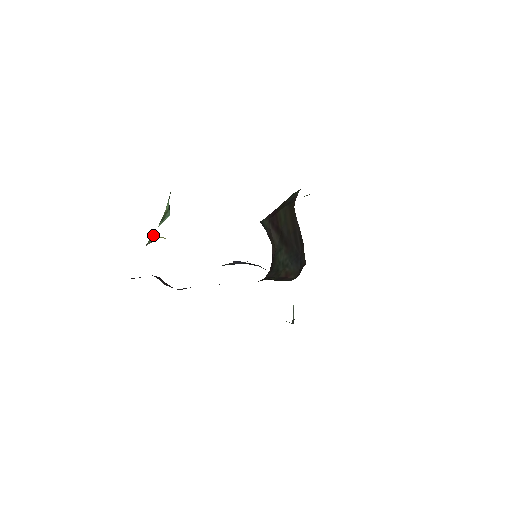
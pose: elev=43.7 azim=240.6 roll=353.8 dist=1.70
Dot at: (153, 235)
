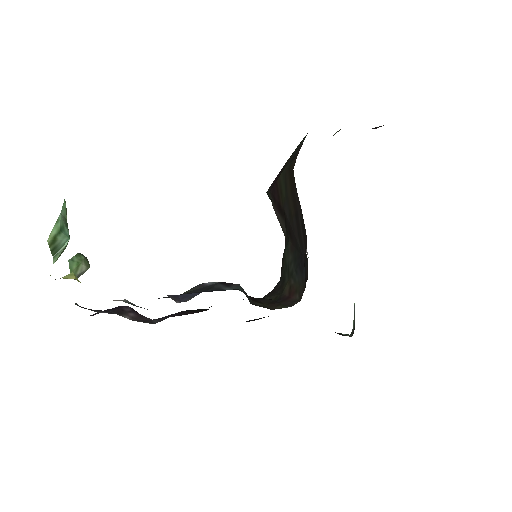
Dot at: (78, 264)
